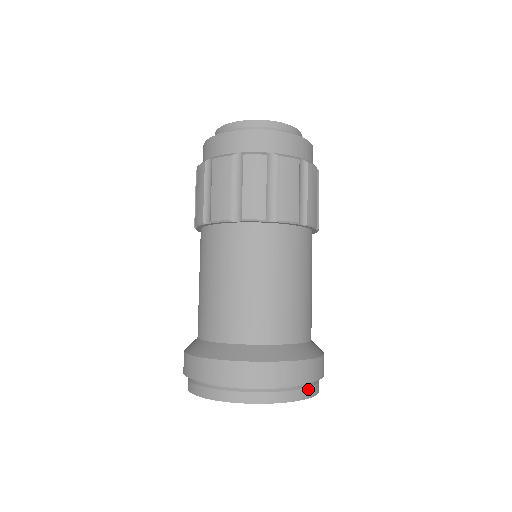
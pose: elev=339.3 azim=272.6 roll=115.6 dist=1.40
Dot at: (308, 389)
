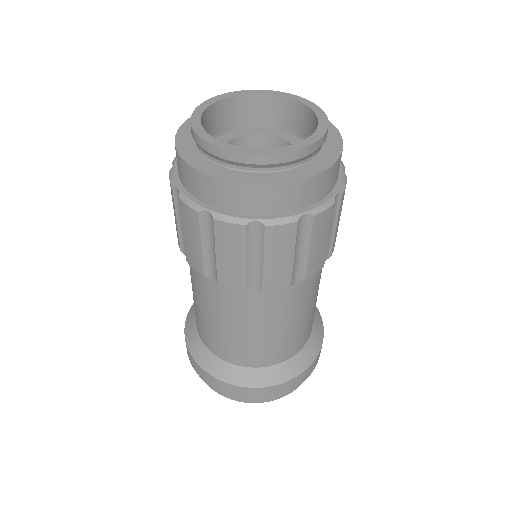
Dot at: occluded
